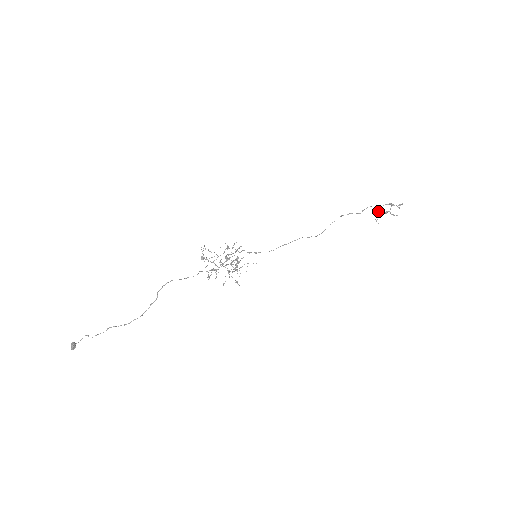
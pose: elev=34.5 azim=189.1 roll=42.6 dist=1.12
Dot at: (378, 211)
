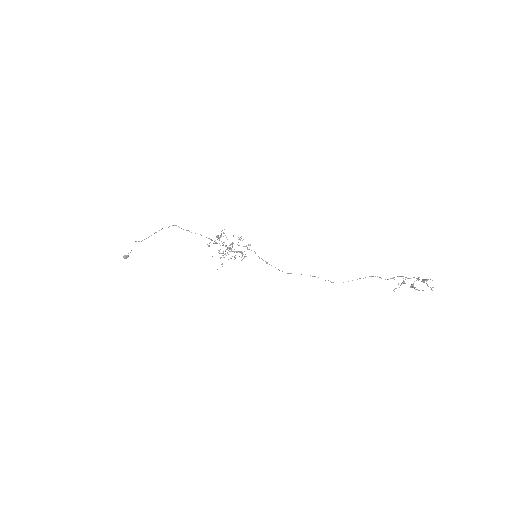
Dot at: (403, 281)
